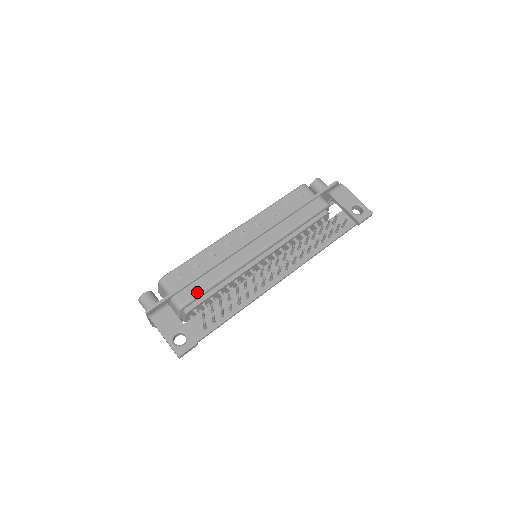
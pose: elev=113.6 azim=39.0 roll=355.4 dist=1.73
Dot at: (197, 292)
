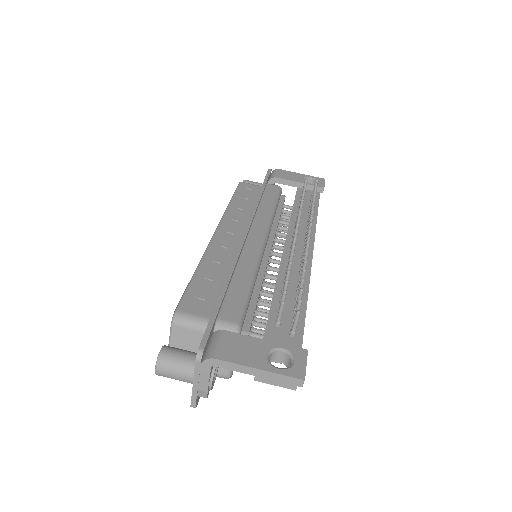
Dot at: (241, 302)
